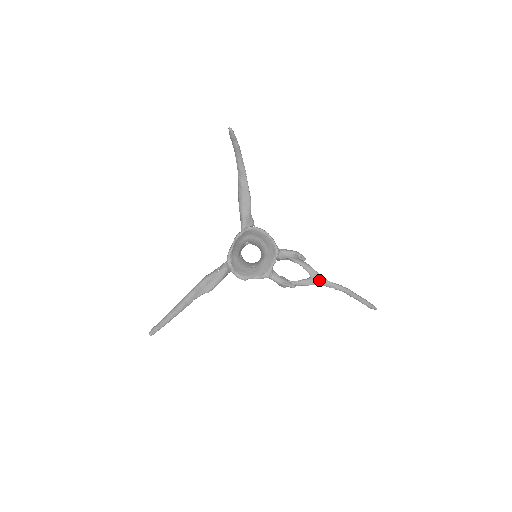
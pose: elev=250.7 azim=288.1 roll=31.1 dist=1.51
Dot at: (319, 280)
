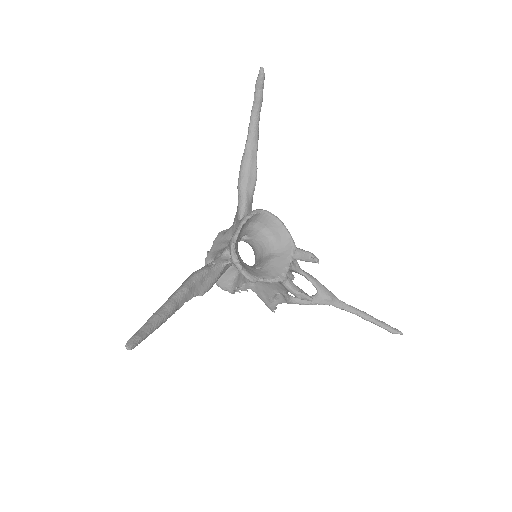
Dot at: (330, 297)
